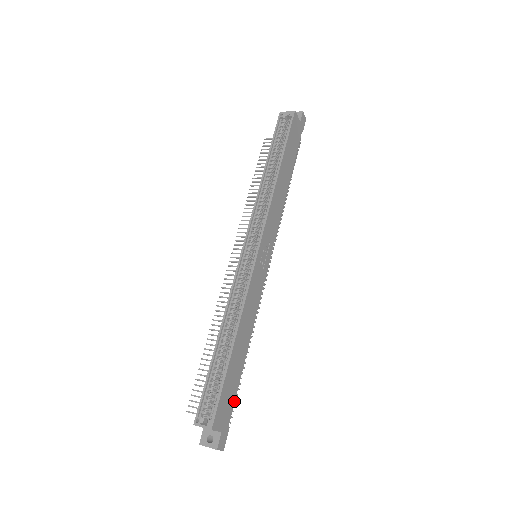
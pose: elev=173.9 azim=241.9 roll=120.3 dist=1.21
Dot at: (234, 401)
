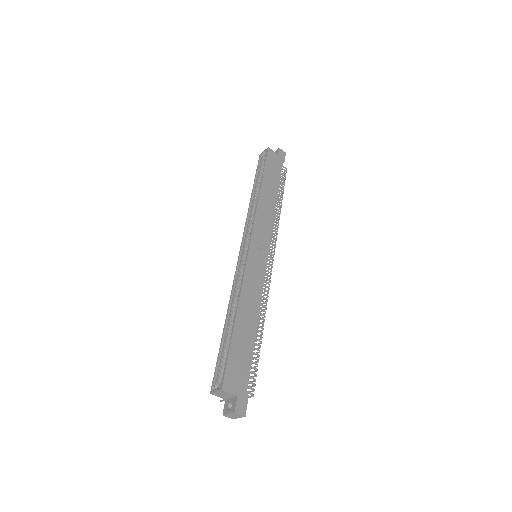
Dot at: (249, 371)
